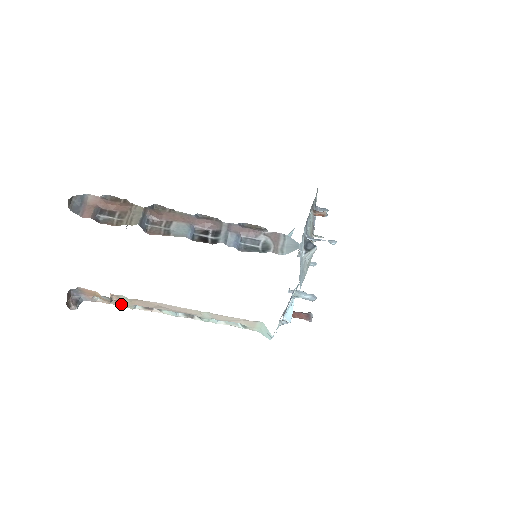
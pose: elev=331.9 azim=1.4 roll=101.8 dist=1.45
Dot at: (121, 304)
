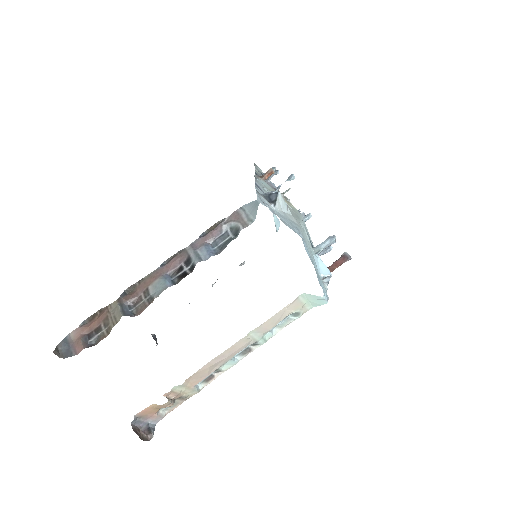
Dot at: (185, 397)
